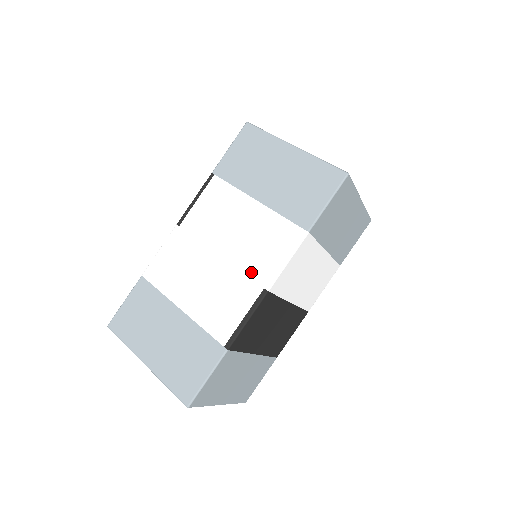
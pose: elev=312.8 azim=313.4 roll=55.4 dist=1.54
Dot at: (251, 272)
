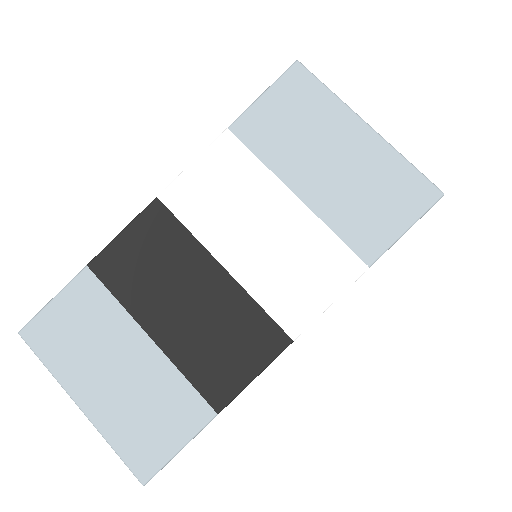
Dot at: occluded
